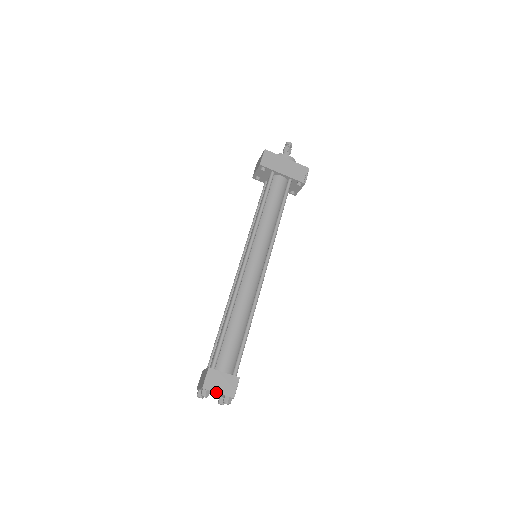
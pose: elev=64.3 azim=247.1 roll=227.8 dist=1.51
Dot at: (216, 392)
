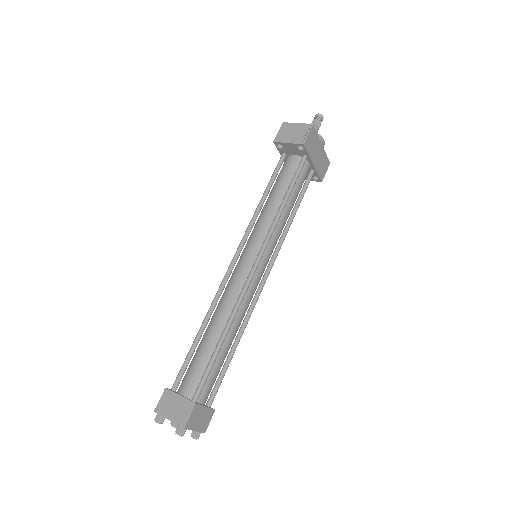
Dot at: (194, 430)
